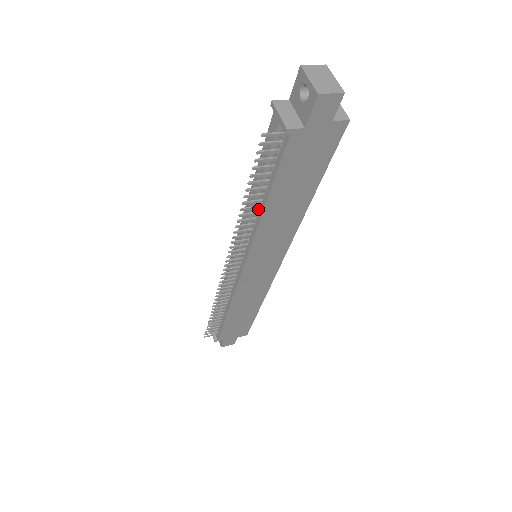
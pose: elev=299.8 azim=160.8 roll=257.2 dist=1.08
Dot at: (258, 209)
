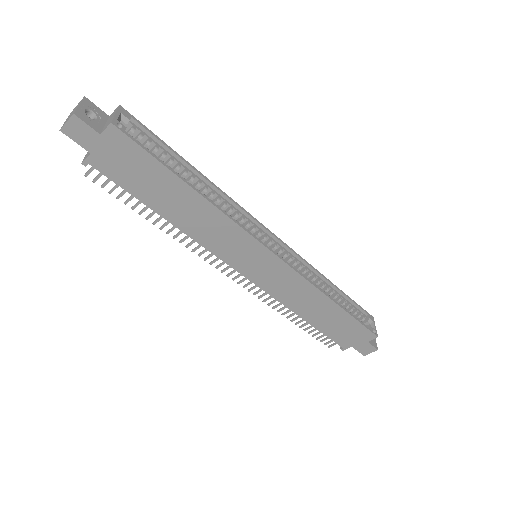
Dot at: occluded
